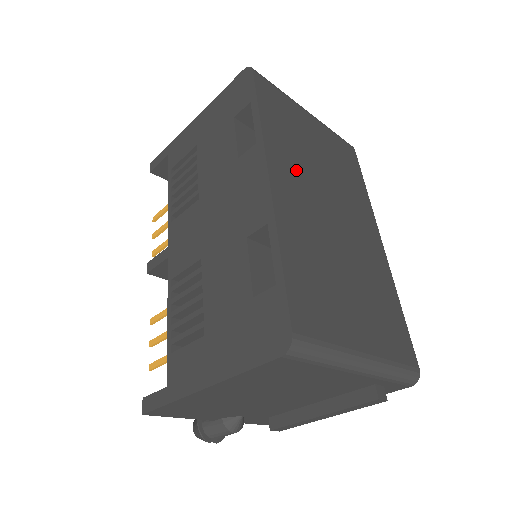
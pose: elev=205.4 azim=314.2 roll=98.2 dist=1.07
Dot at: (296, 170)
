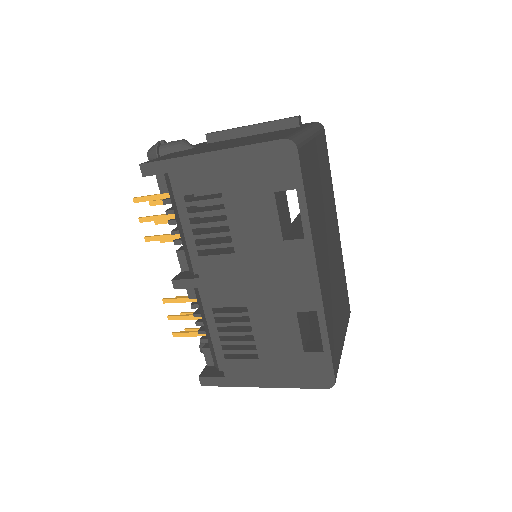
Dot at: (320, 239)
